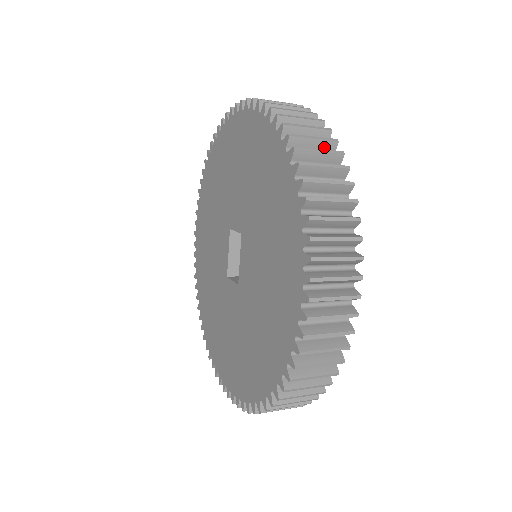
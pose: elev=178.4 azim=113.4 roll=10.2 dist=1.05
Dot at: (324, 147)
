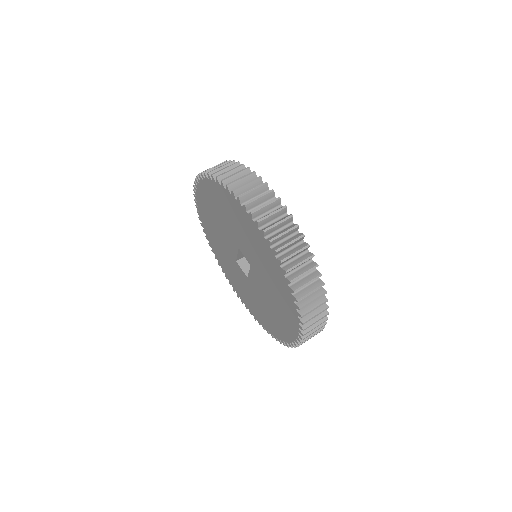
Dot at: (313, 280)
